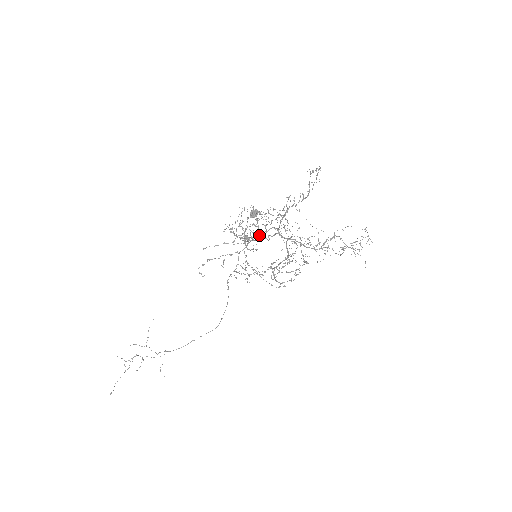
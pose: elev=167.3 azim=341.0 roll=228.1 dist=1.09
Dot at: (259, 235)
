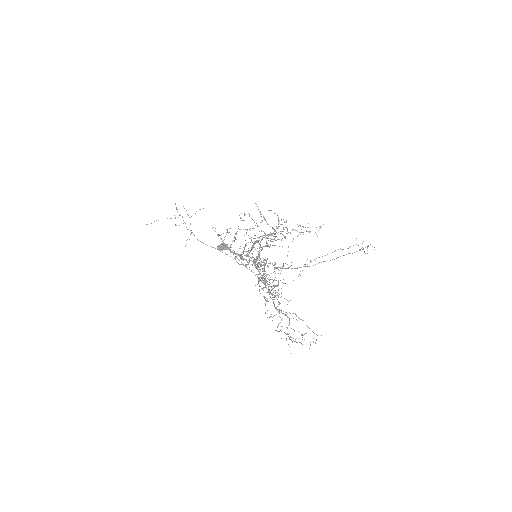
Dot at: (241, 255)
